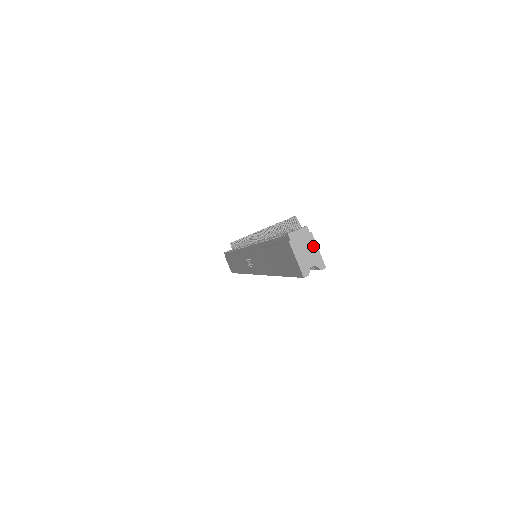
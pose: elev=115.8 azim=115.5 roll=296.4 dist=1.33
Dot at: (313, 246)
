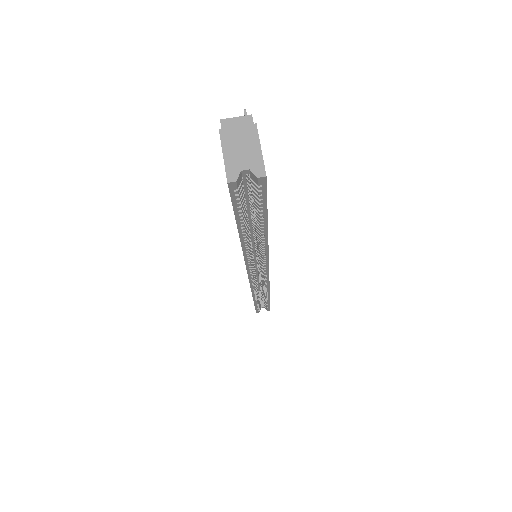
Dot at: (254, 143)
